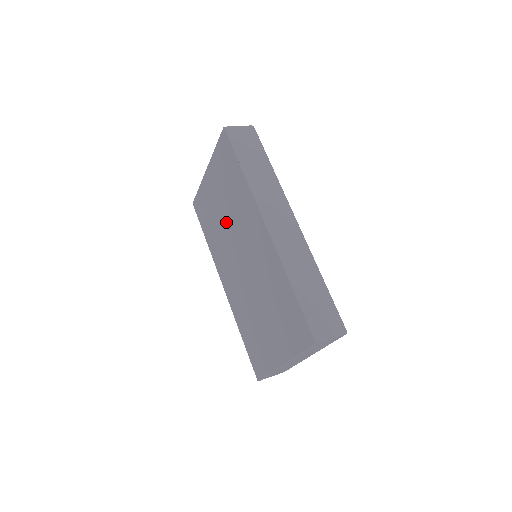
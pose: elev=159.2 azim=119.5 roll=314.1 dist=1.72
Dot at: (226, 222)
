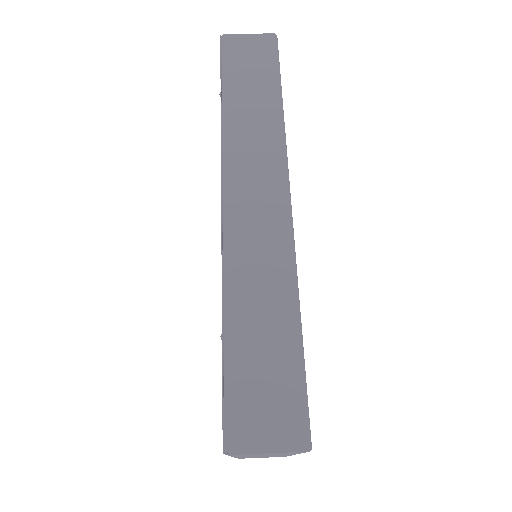
Dot at: occluded
